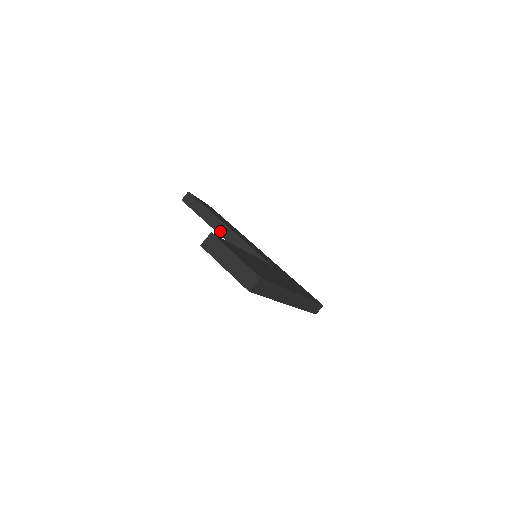
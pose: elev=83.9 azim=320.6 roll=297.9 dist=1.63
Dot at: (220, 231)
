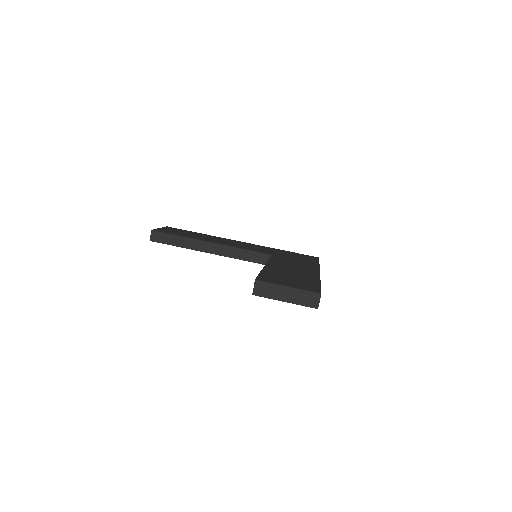
Dot at: (205, 250)
